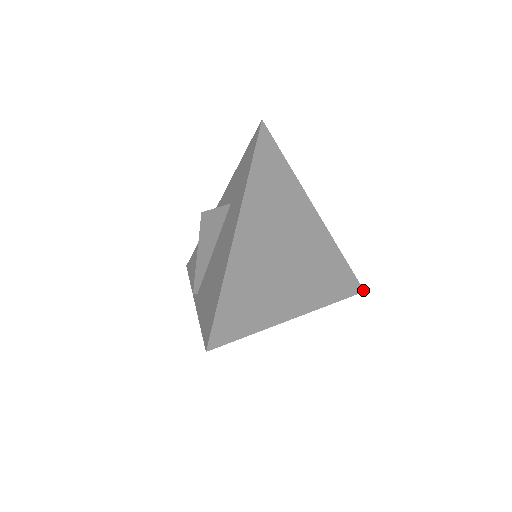
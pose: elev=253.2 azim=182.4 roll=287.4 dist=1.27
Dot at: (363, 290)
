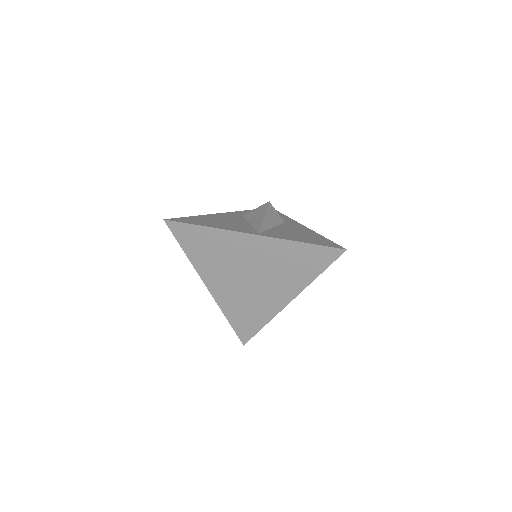
Dot at: (344, 250)
